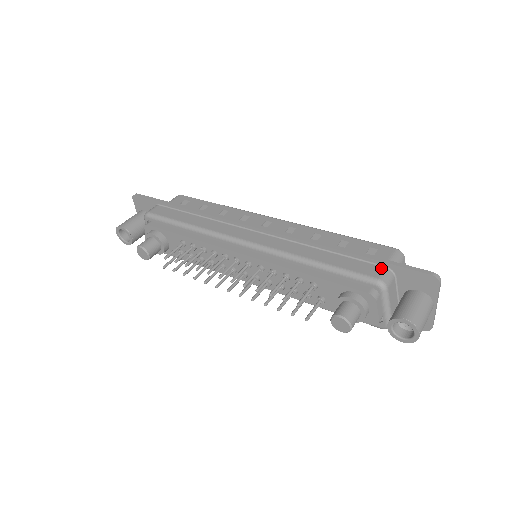
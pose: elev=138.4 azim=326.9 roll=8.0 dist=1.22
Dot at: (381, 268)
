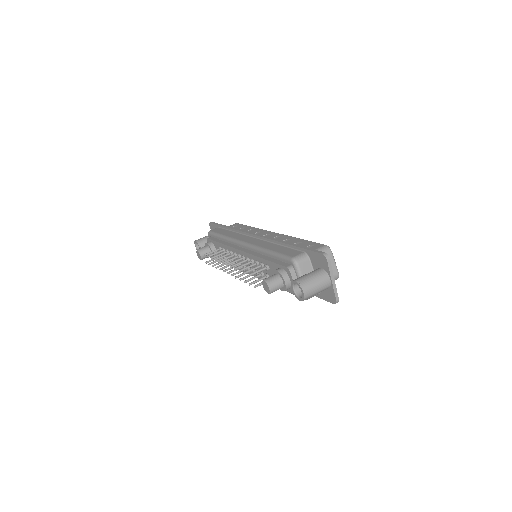
Dot at: (301, 252)
